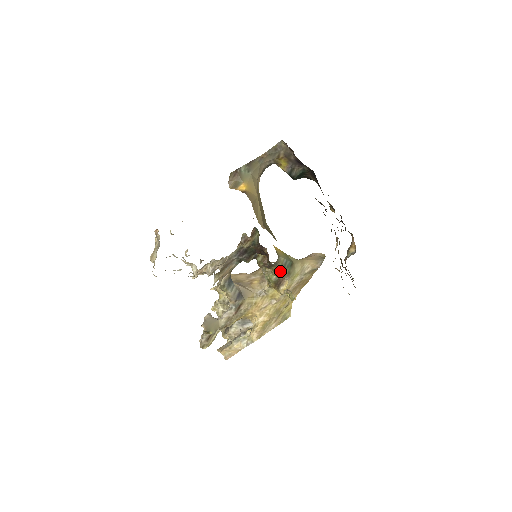
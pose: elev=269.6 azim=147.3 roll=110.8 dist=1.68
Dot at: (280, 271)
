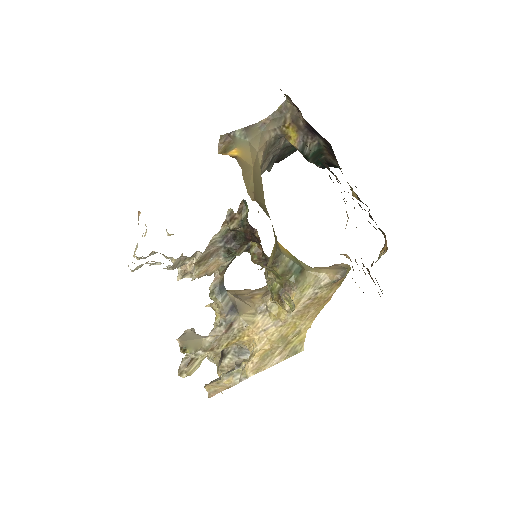
Dot at: (270, 257)
